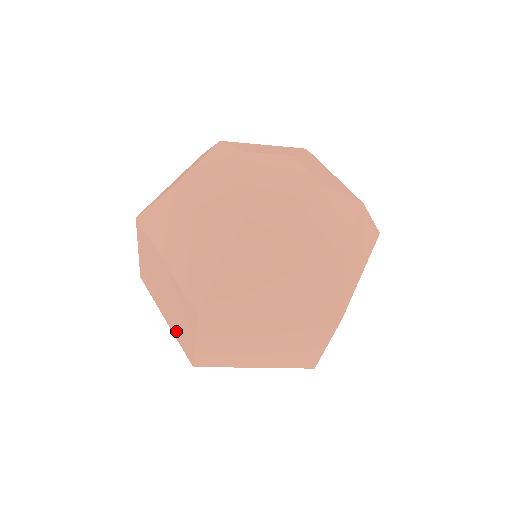
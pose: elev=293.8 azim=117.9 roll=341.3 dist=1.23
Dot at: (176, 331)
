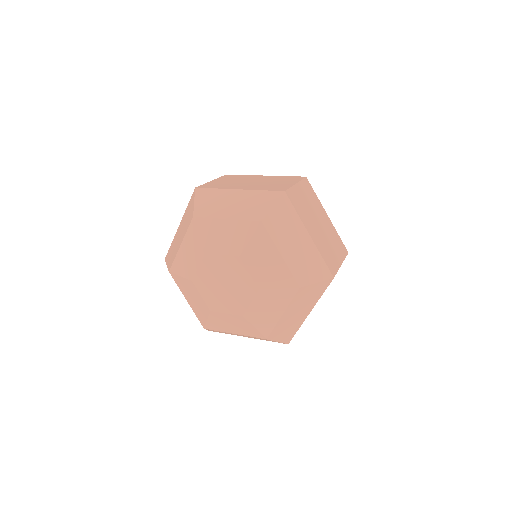
Dot at: occluded
